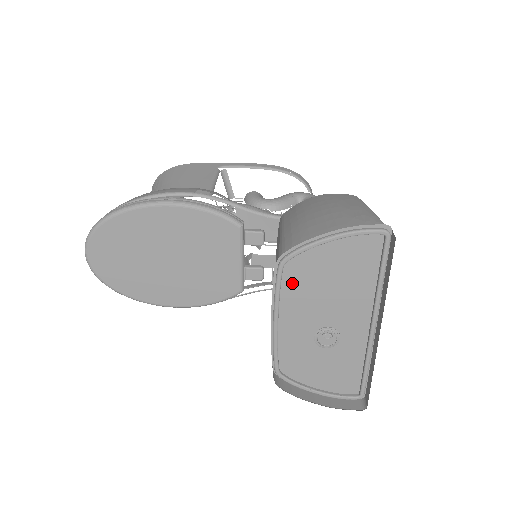
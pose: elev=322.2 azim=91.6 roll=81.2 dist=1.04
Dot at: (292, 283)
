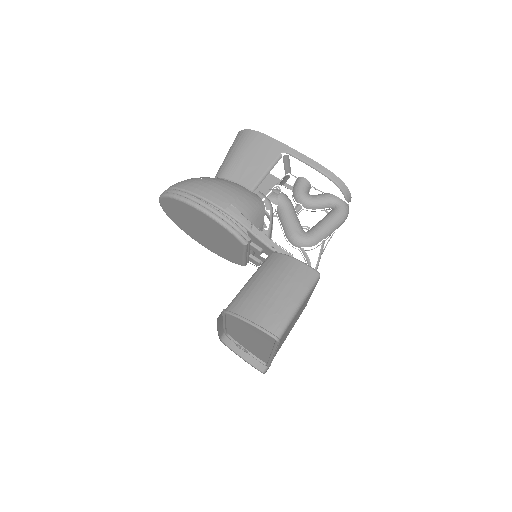
Dot at: (232, 319)
